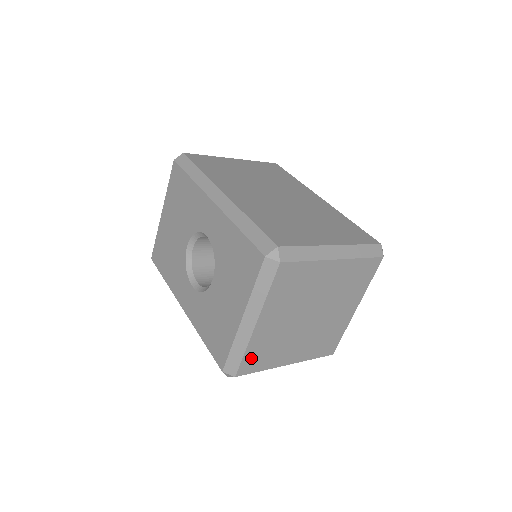
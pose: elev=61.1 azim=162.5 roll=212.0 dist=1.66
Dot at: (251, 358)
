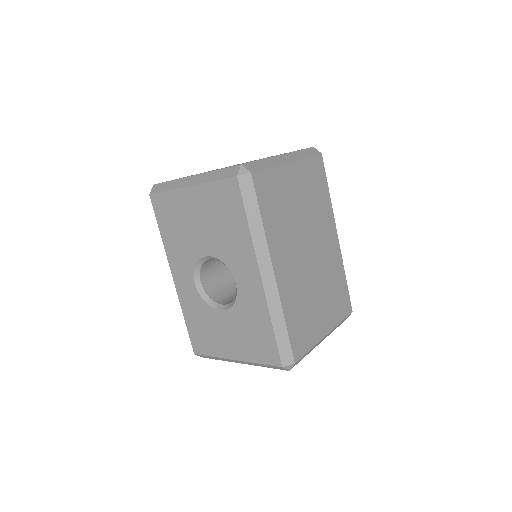
Dot at: occluded
